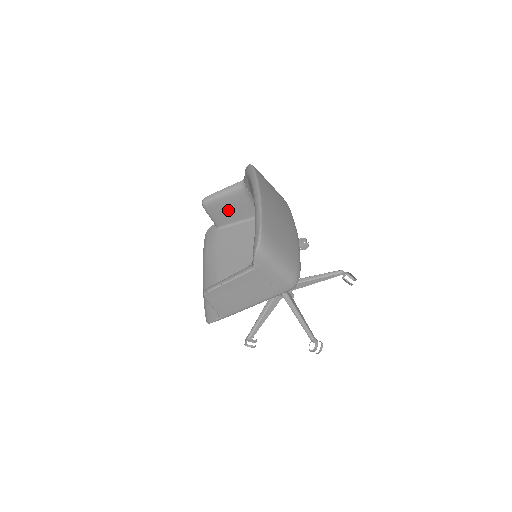
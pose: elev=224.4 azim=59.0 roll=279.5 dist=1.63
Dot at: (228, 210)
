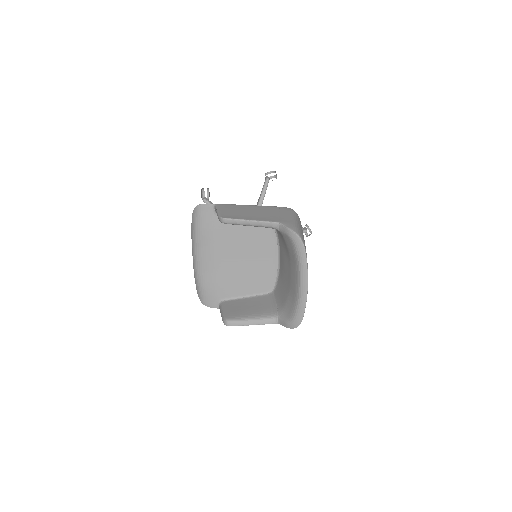
Dot at: occluded
